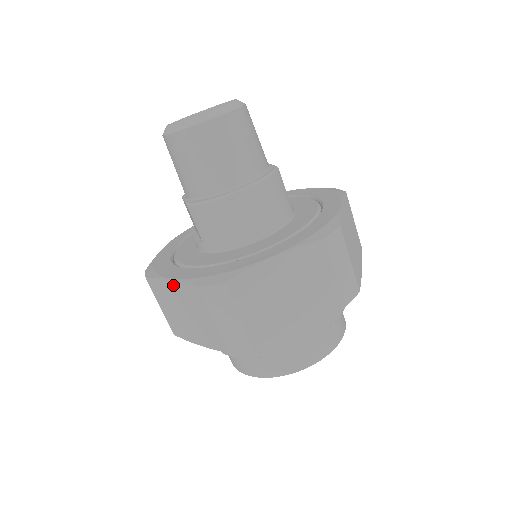
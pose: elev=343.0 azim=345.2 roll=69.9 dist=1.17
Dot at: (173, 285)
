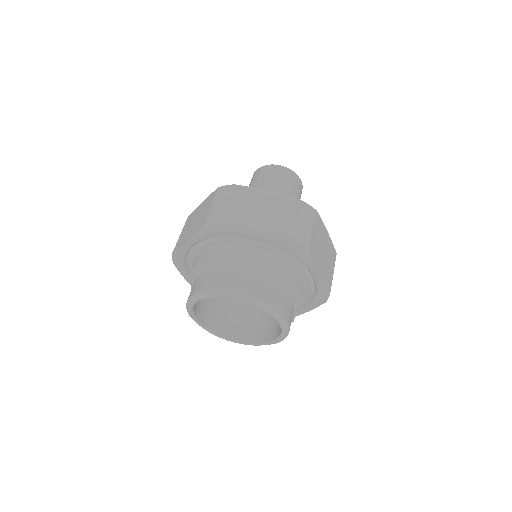
Dot at: (203, 203)
